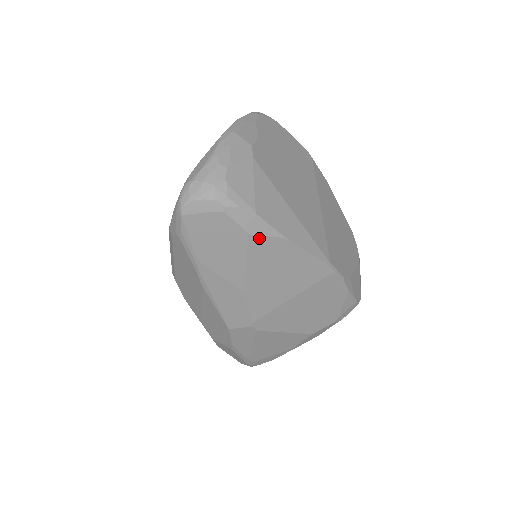
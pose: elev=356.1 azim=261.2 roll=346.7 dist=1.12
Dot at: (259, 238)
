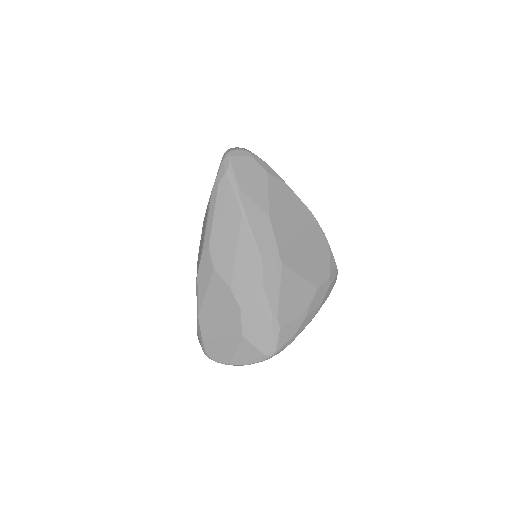
Dot at: (273, 178)
